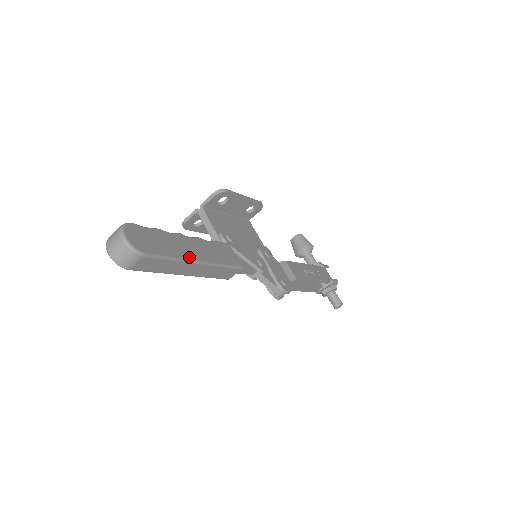
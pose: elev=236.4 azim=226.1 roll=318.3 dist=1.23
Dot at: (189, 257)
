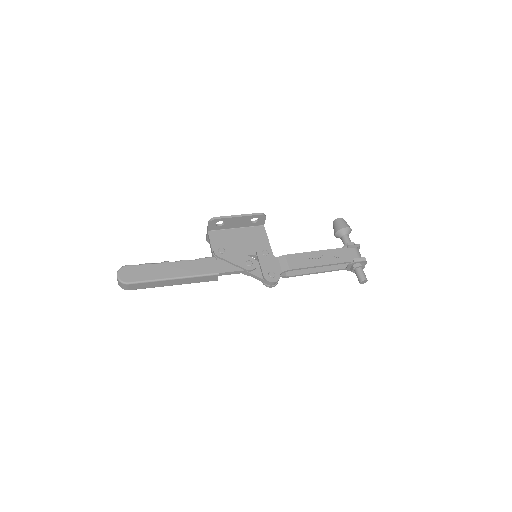
Dot at: (165, 277)
